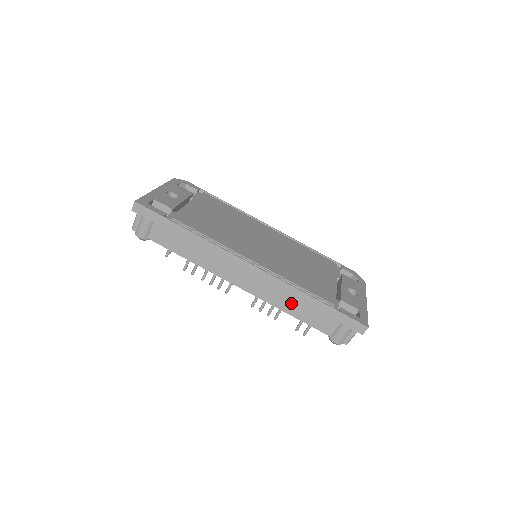
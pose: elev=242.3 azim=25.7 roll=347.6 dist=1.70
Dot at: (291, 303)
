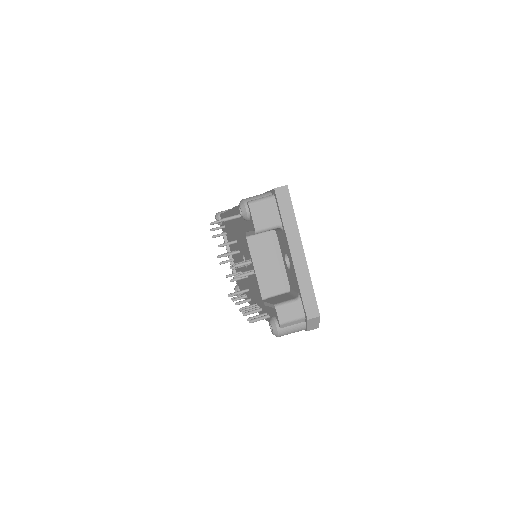
Dot at: occluded
